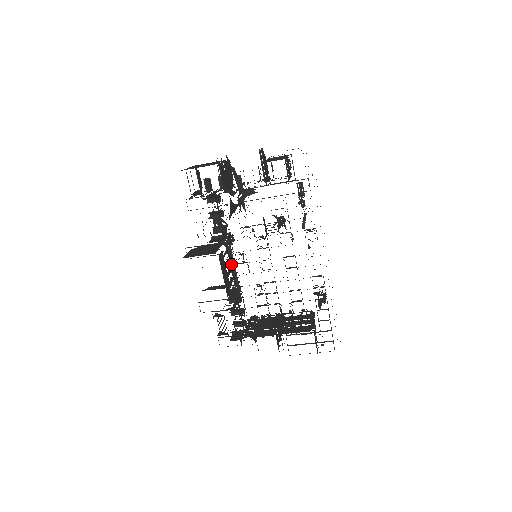
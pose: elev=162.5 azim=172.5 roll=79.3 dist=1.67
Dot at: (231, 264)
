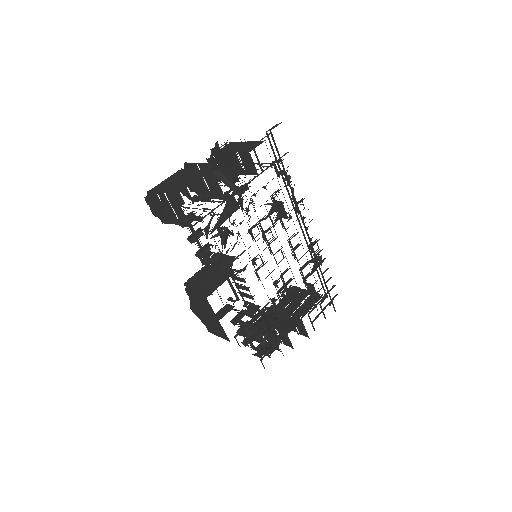
Dot at: occluded
